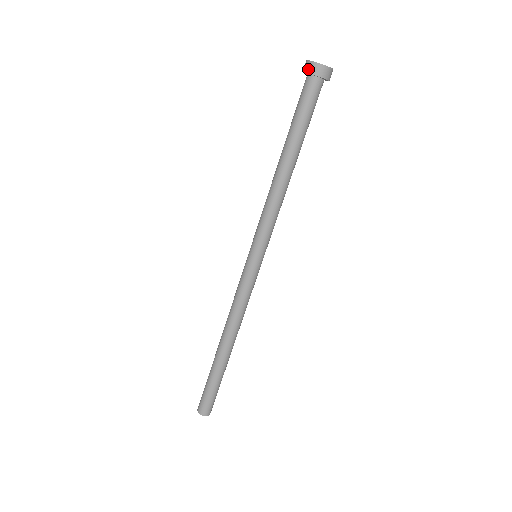
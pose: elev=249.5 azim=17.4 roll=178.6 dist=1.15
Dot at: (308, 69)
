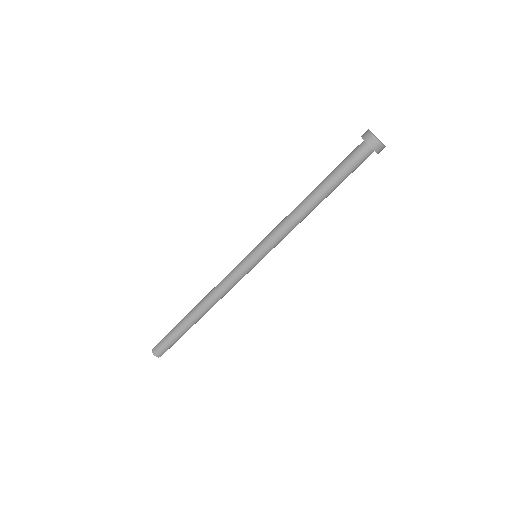
Dot at: (364, 135)
